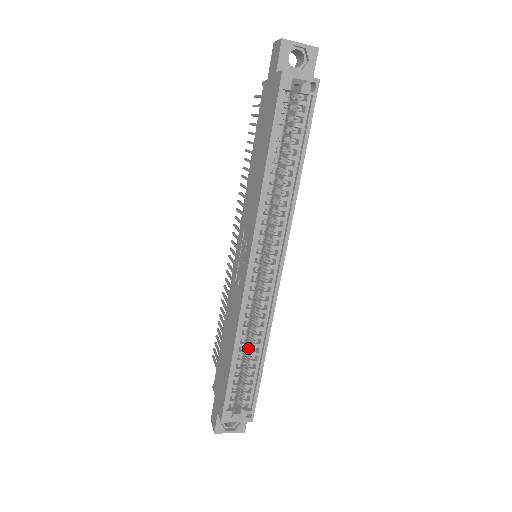
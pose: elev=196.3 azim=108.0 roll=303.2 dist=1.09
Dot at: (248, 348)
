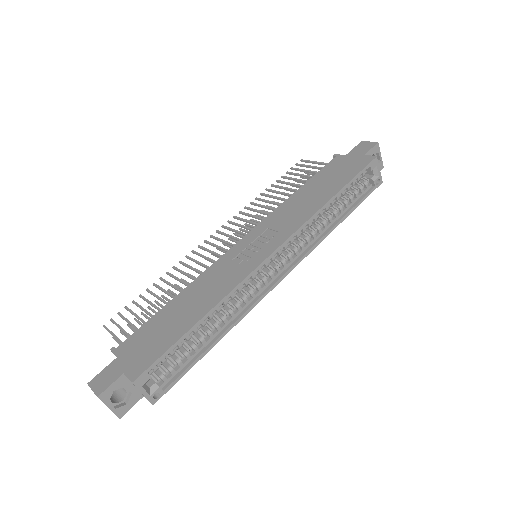
Dot at: occluded
